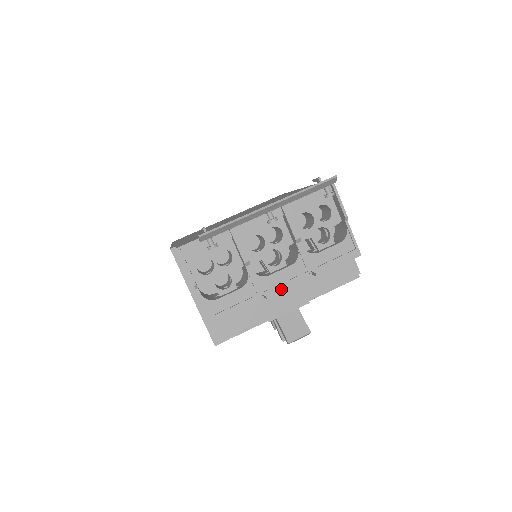
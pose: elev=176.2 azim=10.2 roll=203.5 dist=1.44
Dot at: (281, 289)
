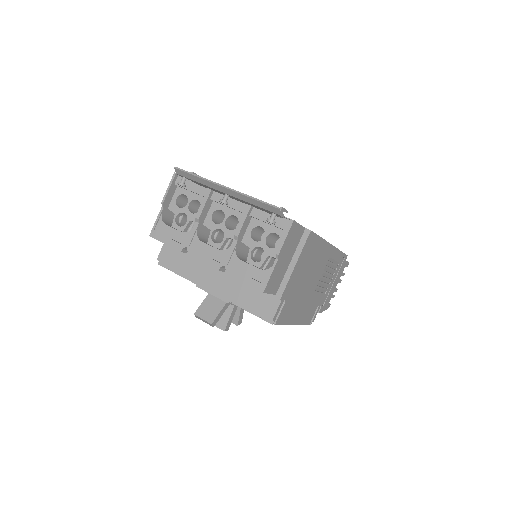
Dot at: (199, 257)
